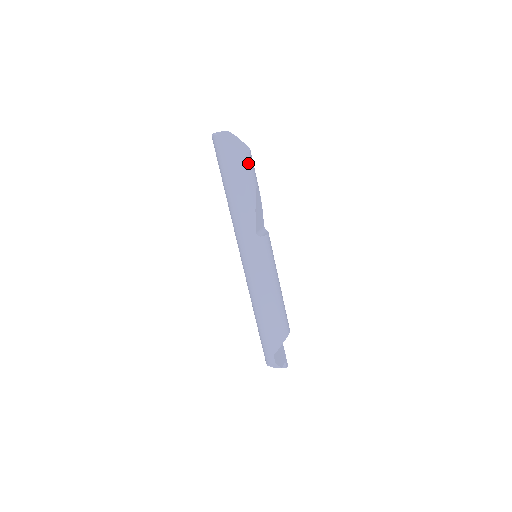
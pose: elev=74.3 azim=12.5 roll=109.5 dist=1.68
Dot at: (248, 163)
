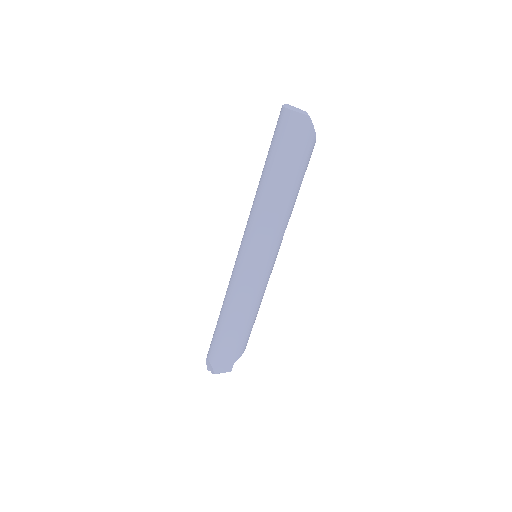
Dot at: occluded
